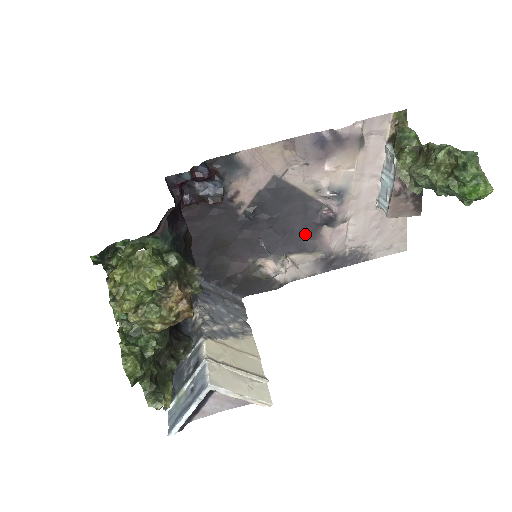
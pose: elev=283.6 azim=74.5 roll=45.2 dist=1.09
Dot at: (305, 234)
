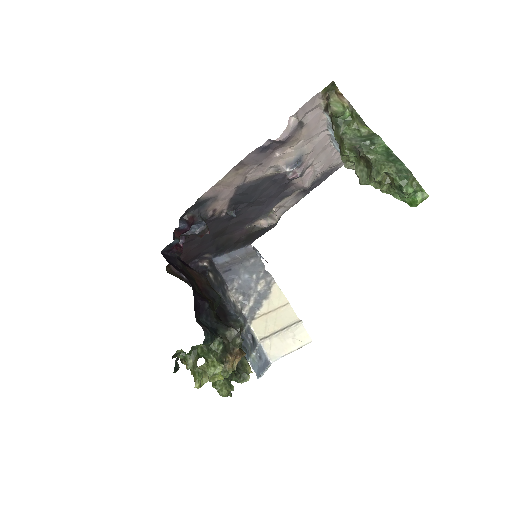
Dot at: (280, 191)
